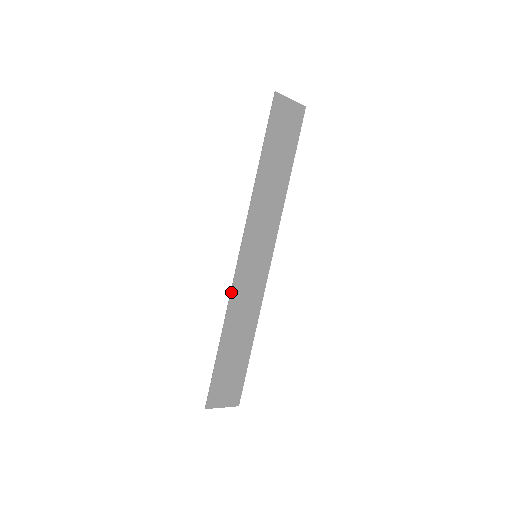
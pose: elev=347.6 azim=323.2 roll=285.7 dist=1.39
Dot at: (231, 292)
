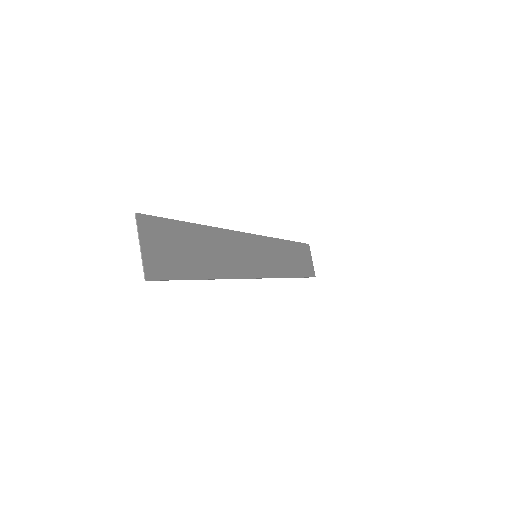
Dot at: (231, 231)
